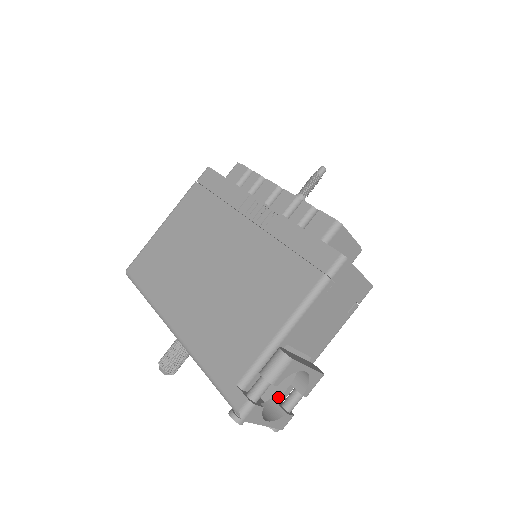
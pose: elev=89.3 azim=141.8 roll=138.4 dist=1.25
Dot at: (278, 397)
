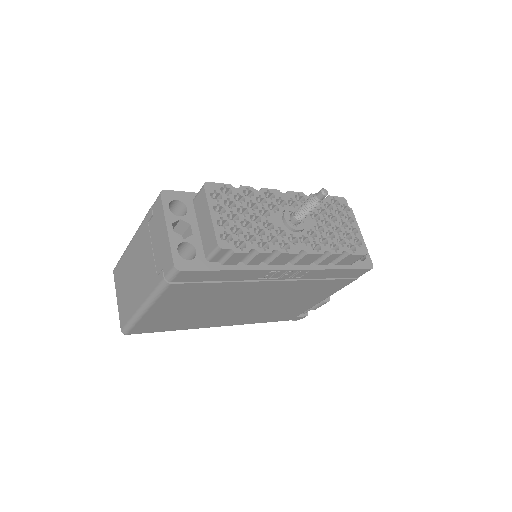
Dot at: occluded
